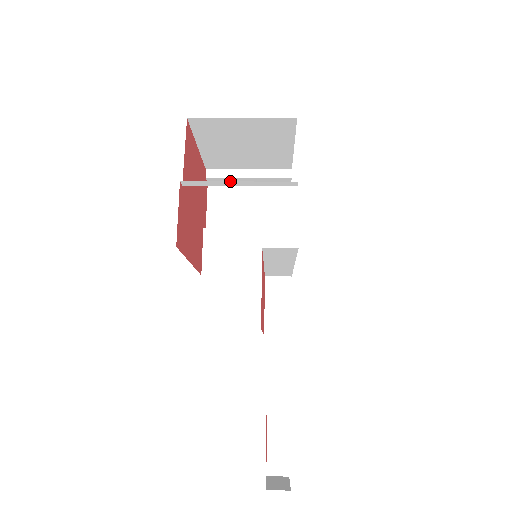
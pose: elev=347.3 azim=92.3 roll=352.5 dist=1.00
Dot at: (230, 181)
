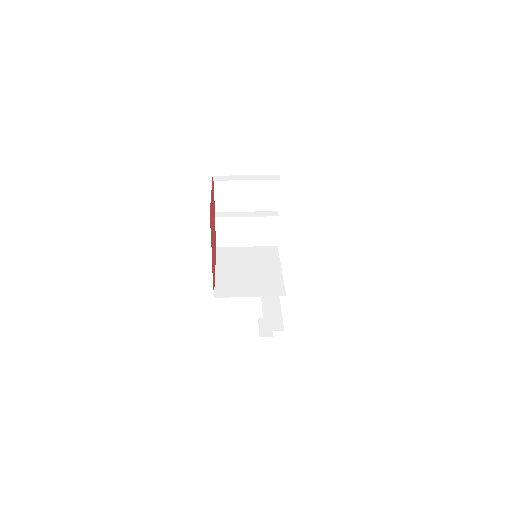
Dot at: occluded
